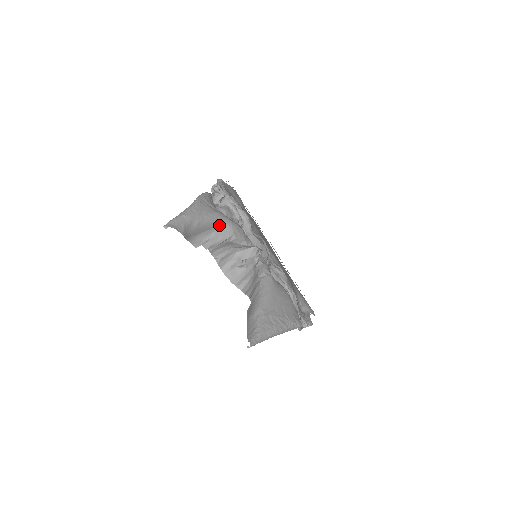
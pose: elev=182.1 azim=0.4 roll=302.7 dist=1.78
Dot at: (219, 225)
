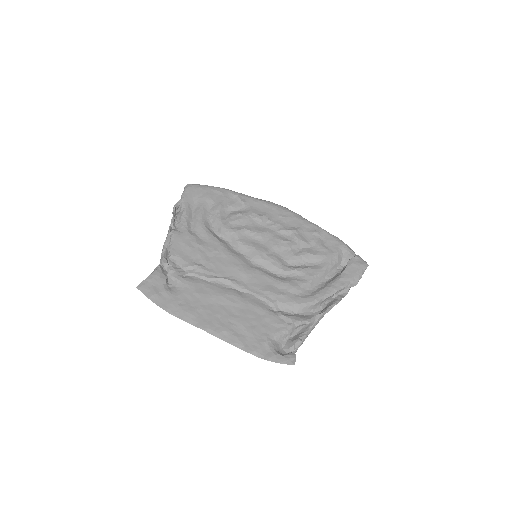
Dot at: occluded
